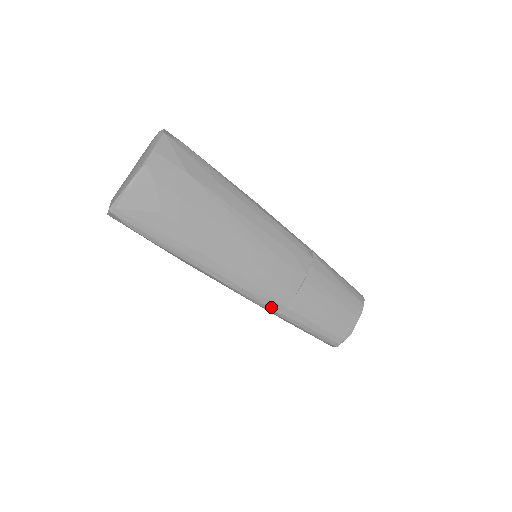
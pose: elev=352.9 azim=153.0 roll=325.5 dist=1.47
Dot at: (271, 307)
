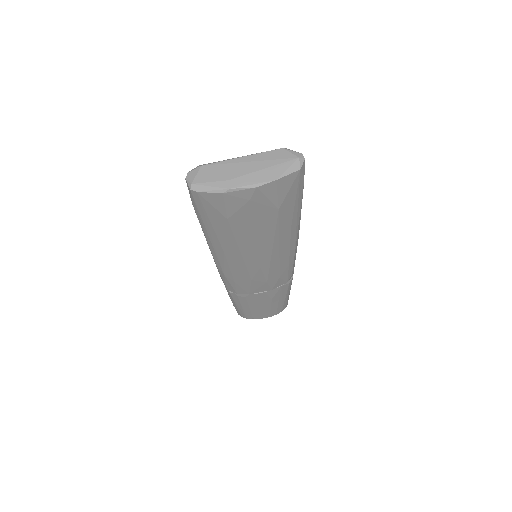
Dot at: (228, 286)
